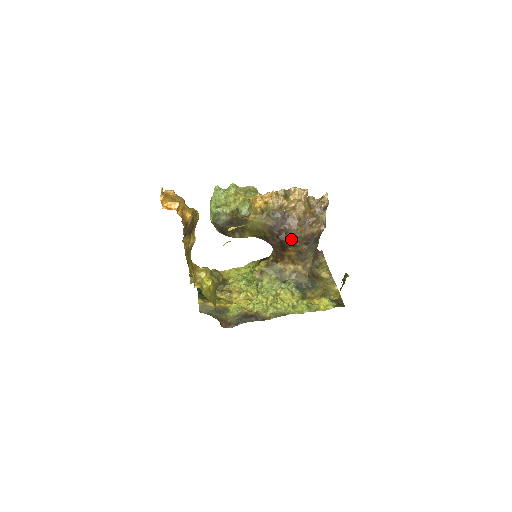
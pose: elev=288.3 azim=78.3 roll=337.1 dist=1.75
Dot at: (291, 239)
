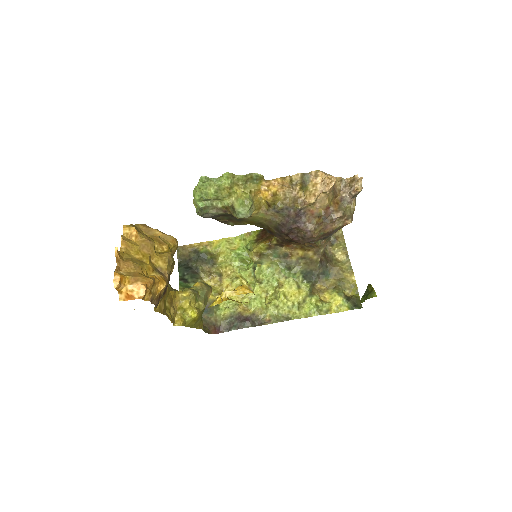
Dot at: (305, 240)
